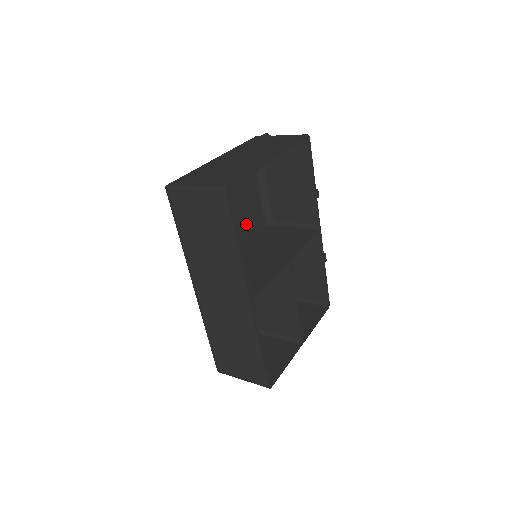
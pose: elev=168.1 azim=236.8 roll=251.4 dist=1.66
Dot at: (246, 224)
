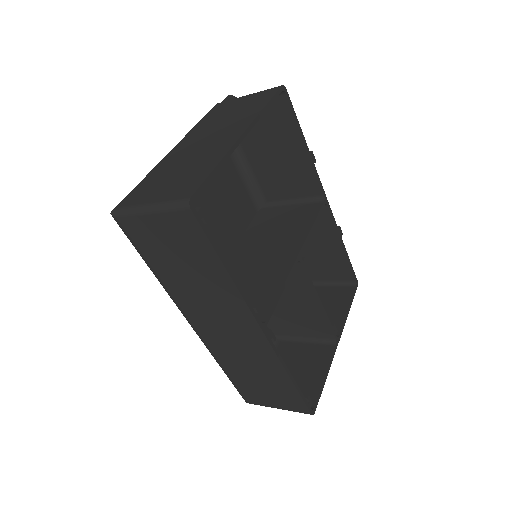
Dot at: (234, 218)
